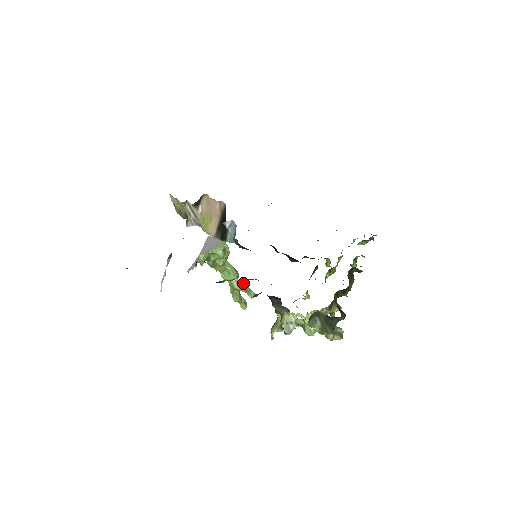
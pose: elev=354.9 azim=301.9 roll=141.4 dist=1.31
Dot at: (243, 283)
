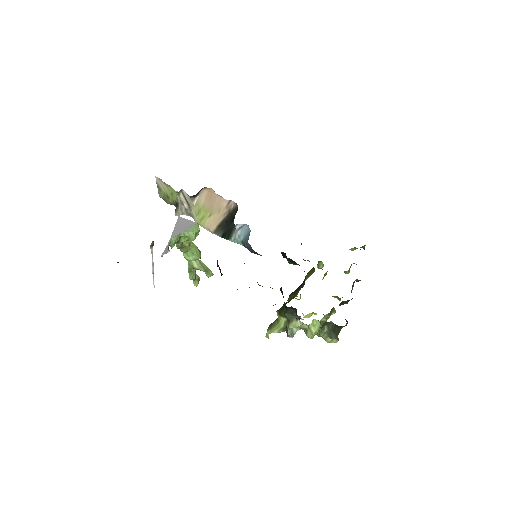
Dot at: occluded
